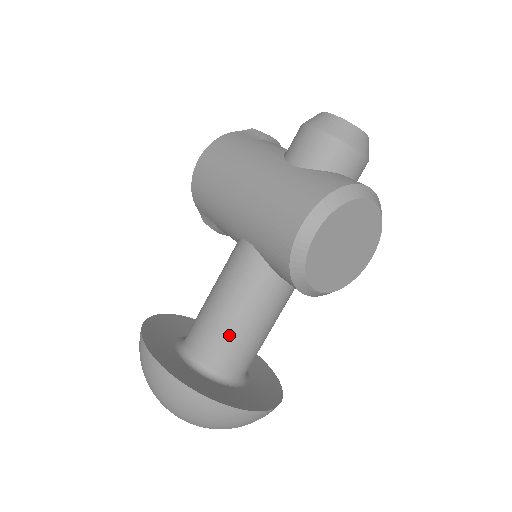
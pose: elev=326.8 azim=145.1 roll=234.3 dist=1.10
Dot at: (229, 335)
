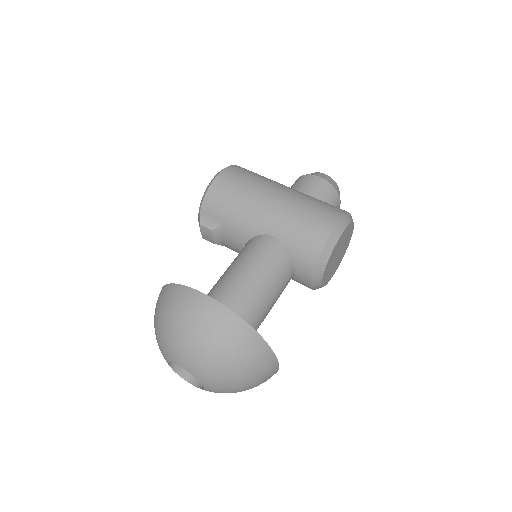
Dot at: (255, 303)
